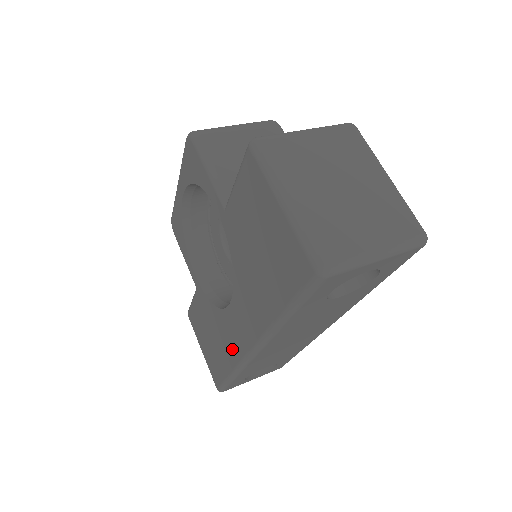
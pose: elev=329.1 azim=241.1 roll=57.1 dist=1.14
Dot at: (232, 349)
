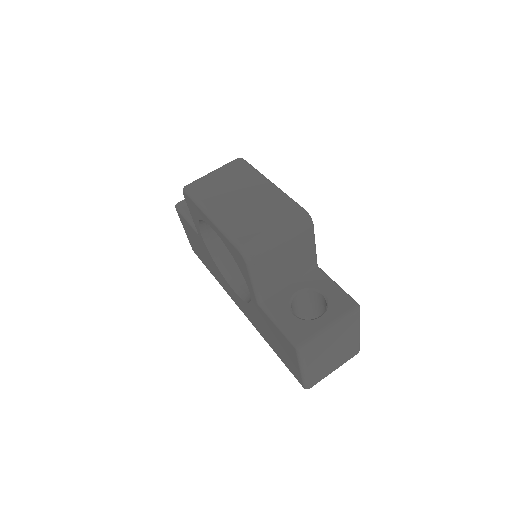
Dot at: (223, 285)
